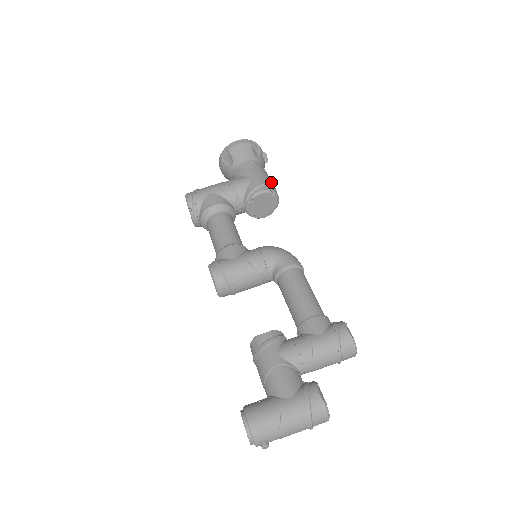
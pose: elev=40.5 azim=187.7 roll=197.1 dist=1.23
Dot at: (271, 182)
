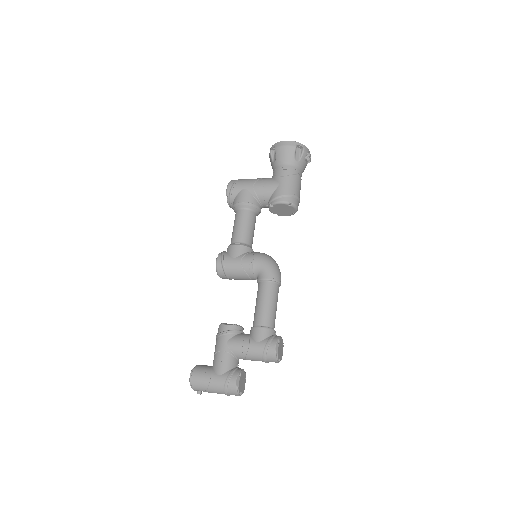
Dot at: (296, 191)
